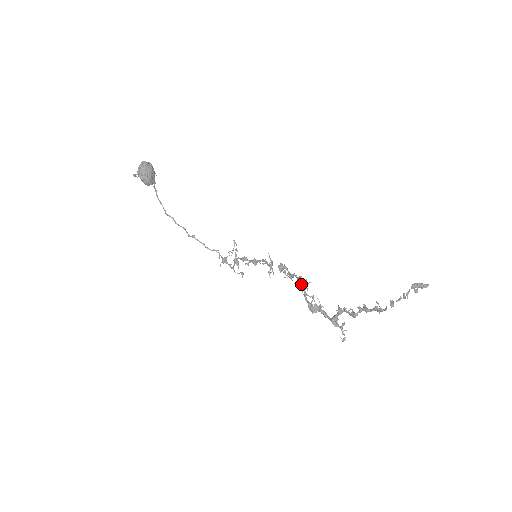
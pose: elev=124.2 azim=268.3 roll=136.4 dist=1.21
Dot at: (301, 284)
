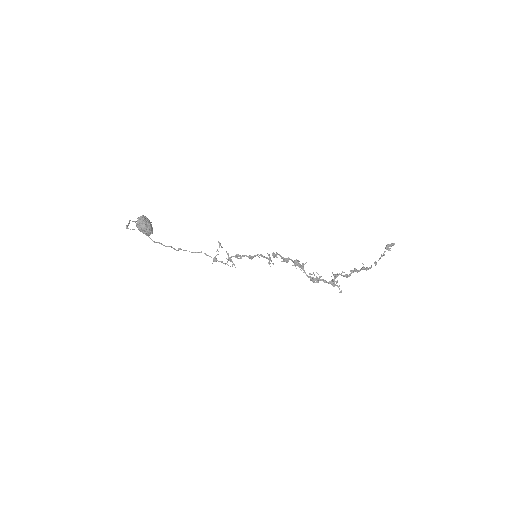
Dot at: (299, 265)
